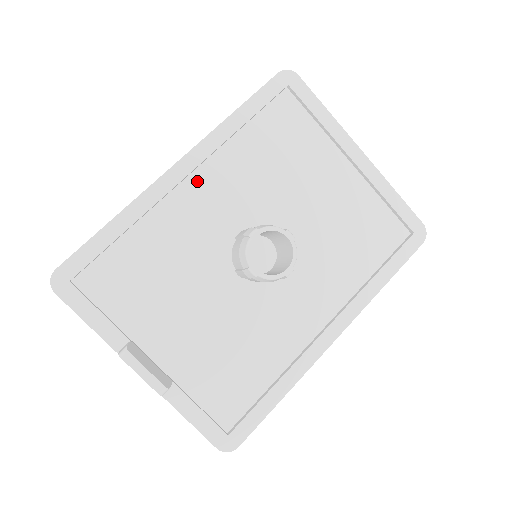
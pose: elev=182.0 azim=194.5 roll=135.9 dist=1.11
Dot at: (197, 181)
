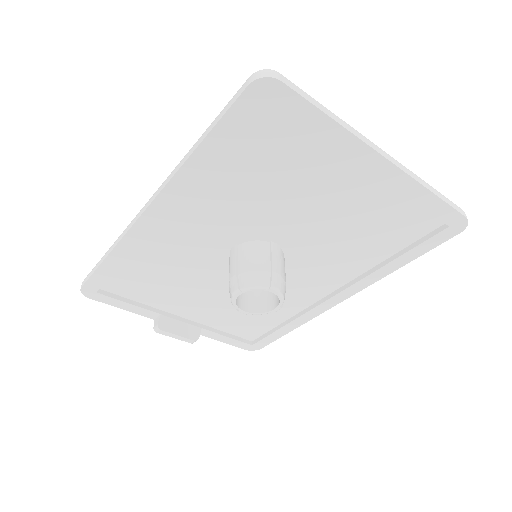
Dot at: (175, 215)
